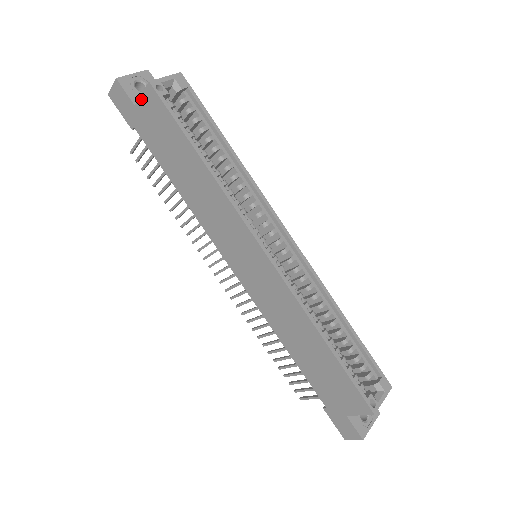
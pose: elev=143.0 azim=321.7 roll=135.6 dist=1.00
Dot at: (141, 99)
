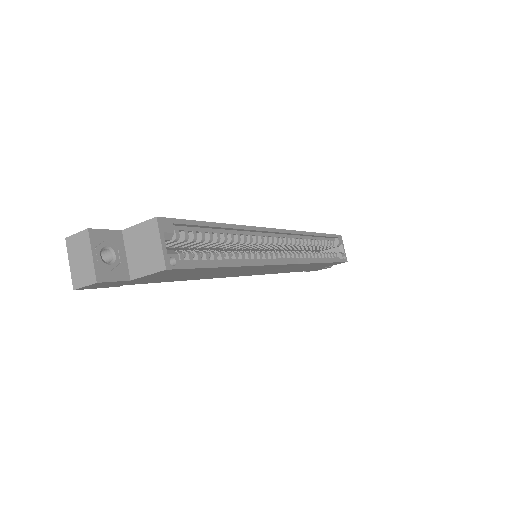
Dot at: (146, 277)
